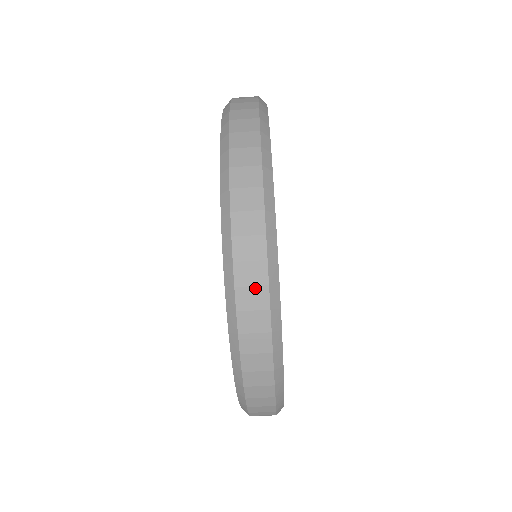
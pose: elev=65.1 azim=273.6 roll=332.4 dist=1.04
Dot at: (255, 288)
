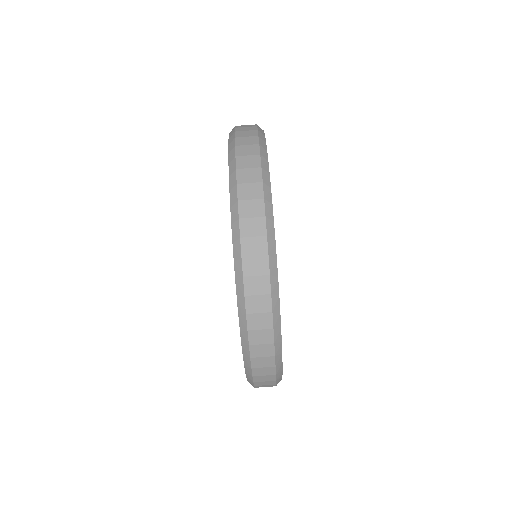
Dot at: (250, 156)
